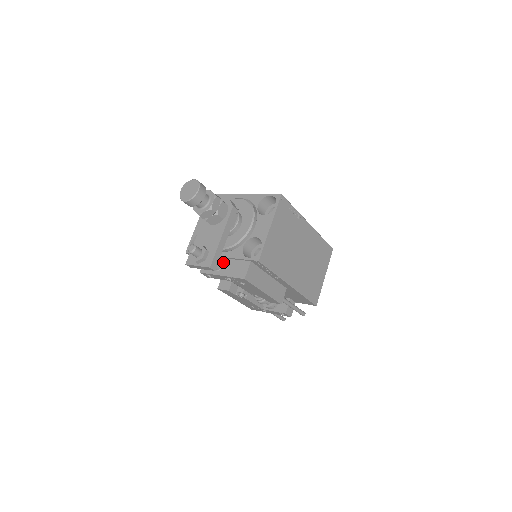
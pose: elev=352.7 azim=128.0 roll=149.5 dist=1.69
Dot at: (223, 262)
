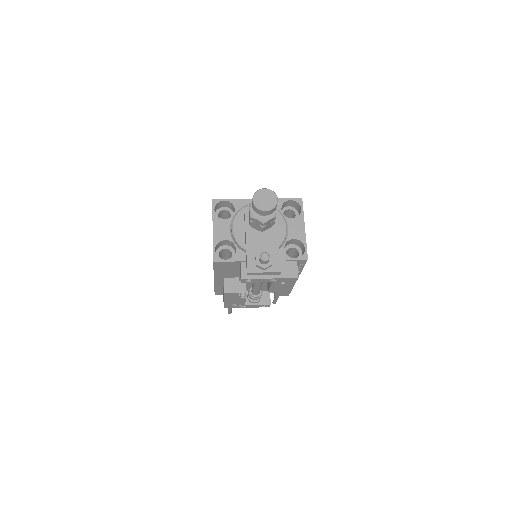
Dot at: occluded
